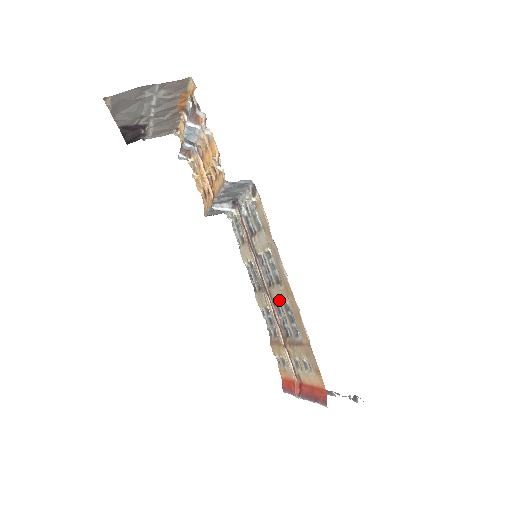
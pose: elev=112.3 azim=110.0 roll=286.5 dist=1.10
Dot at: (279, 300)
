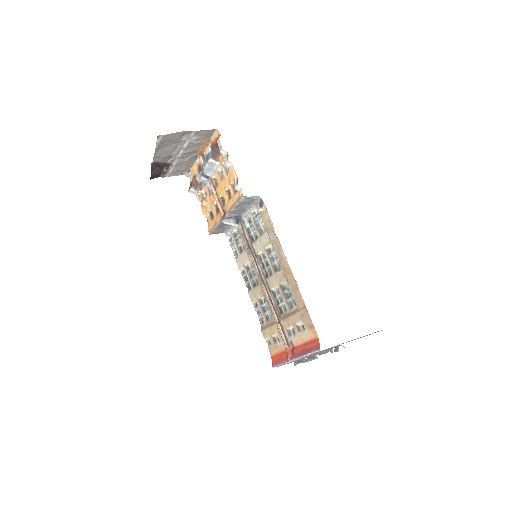
Dot at: (276, 284)
